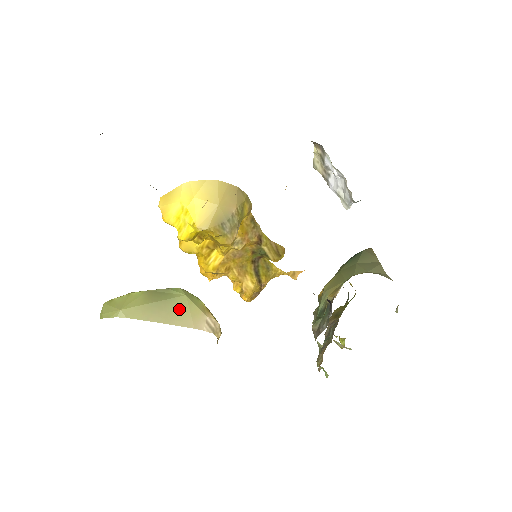
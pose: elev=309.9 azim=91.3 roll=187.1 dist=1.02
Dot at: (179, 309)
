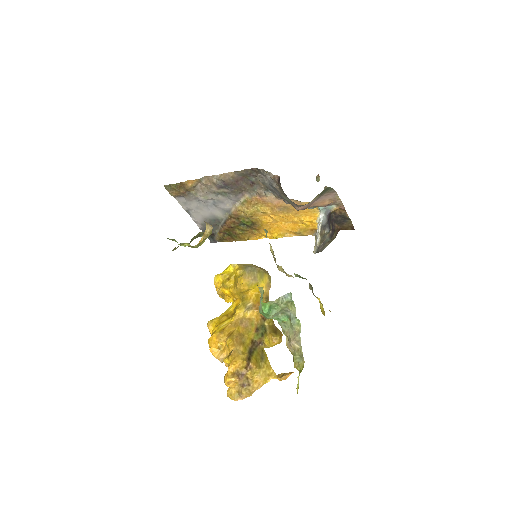
Dot at: occluded
